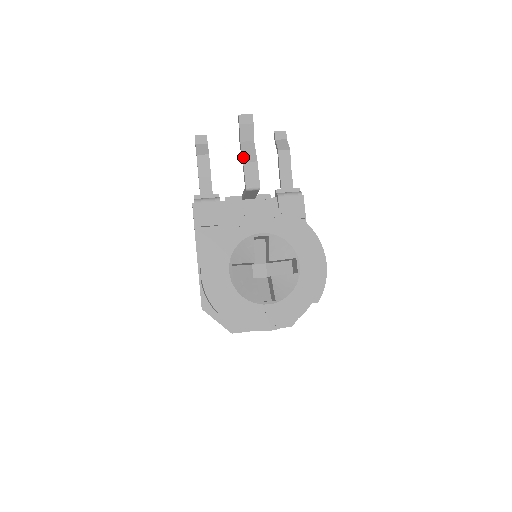
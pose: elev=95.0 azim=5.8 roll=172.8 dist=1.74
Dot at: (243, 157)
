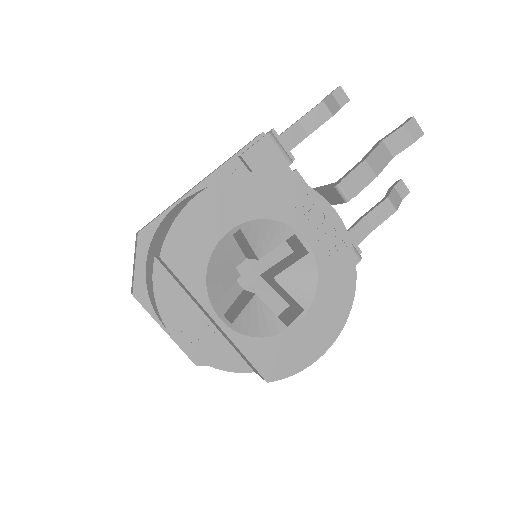
Dot at: (370, 155)
